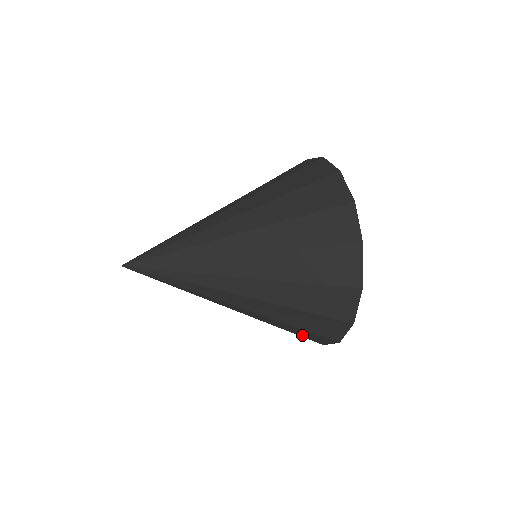
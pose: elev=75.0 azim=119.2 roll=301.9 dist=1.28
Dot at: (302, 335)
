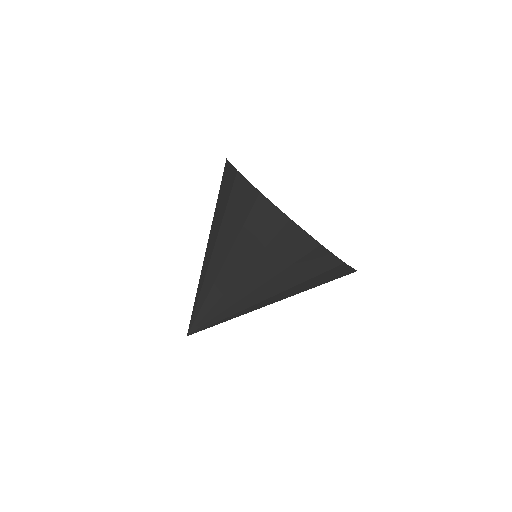
Dot at: occluded
